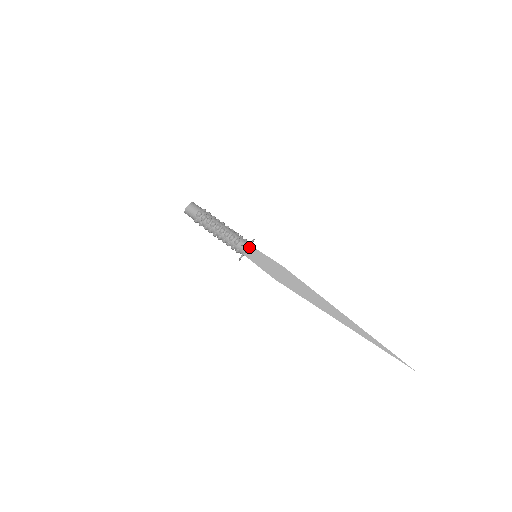
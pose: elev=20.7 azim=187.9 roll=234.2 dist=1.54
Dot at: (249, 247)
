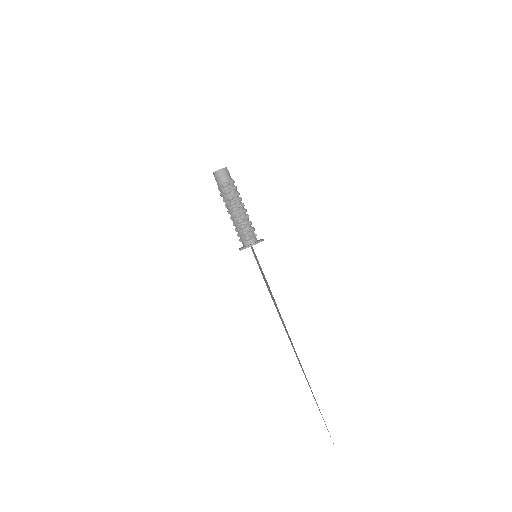
Dot at: occluded
